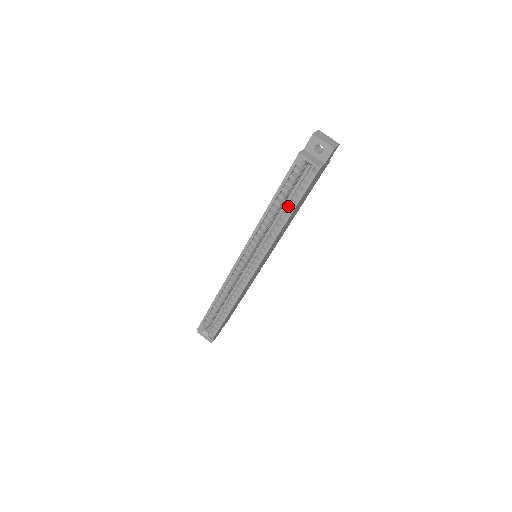
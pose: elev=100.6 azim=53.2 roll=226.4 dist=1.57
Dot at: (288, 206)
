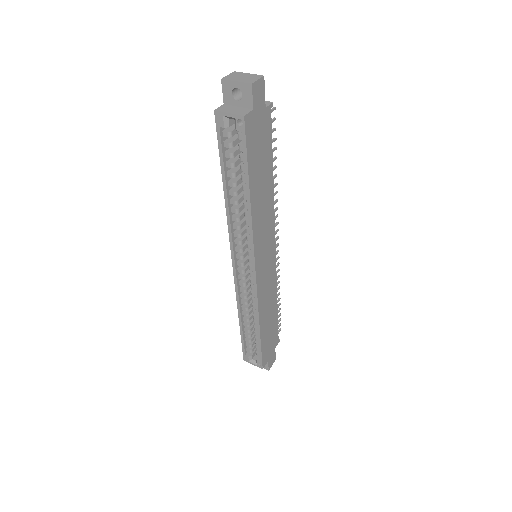
Dot at: (244, 182)
